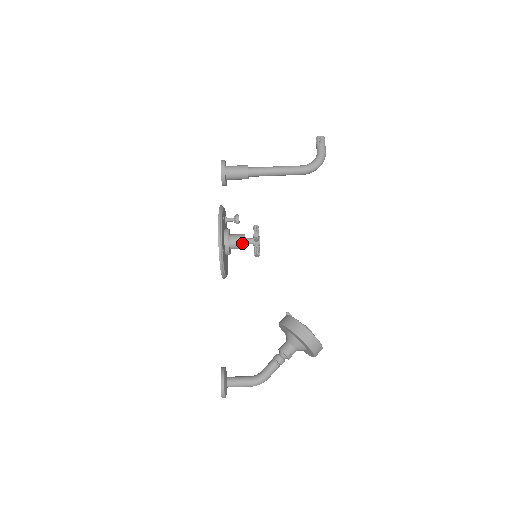
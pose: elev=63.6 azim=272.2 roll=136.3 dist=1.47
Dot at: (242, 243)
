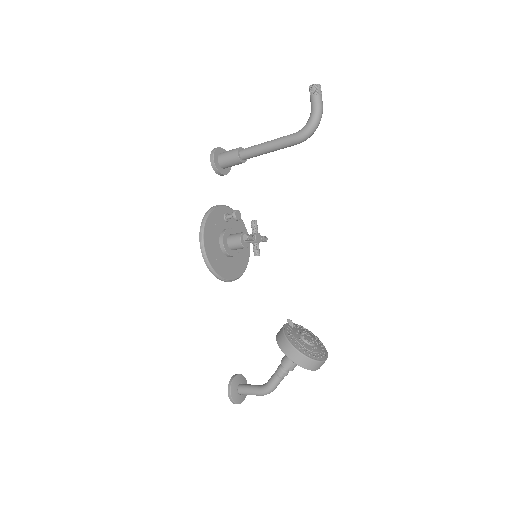
Dot at: (239, 245)
